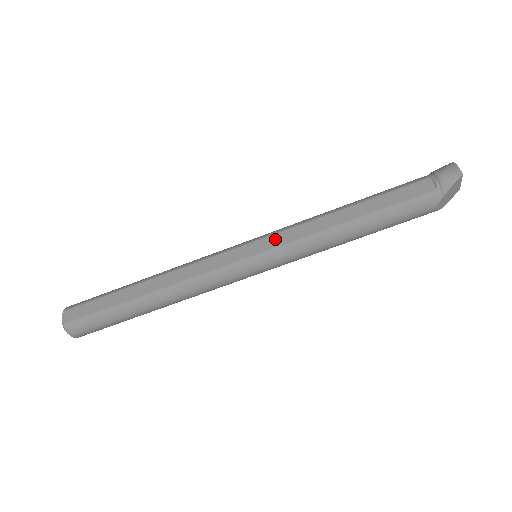
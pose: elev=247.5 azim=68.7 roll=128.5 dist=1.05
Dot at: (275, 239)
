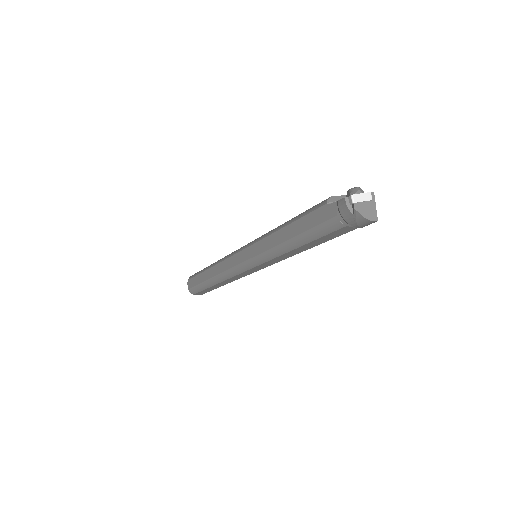
Dot at: (266, 265)
